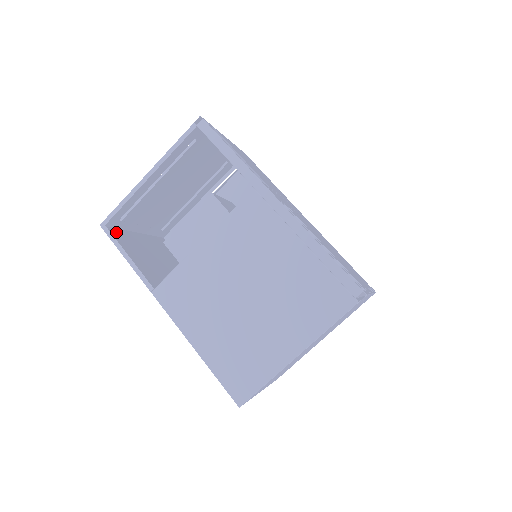
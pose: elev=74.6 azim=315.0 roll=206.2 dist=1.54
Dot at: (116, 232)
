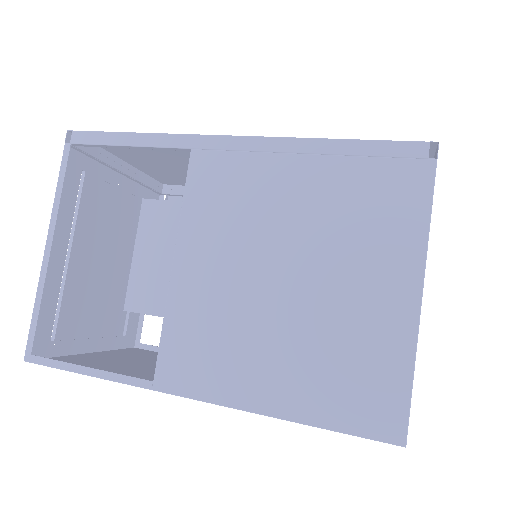
Dot at: occluded
